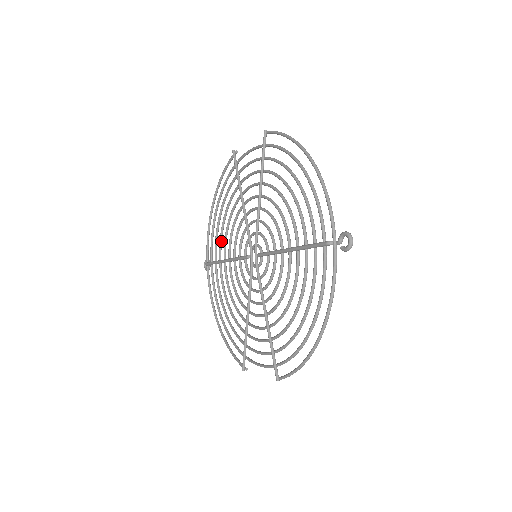
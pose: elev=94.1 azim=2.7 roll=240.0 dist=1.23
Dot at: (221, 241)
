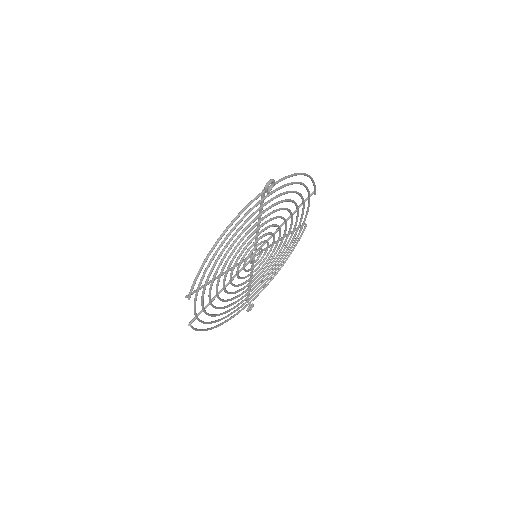
Dot at: (262, 279)
